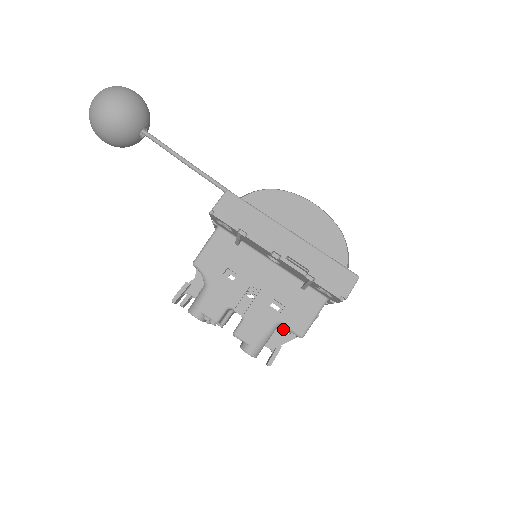
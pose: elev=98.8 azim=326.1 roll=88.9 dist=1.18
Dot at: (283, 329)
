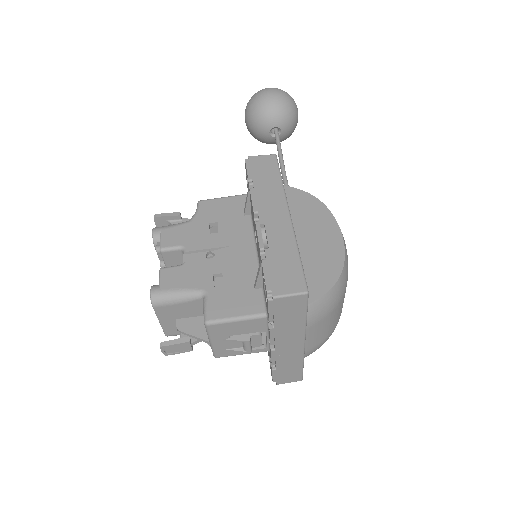
Dot at: occluded
